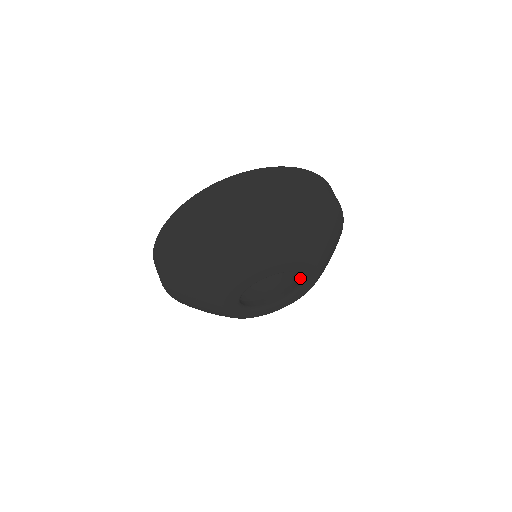
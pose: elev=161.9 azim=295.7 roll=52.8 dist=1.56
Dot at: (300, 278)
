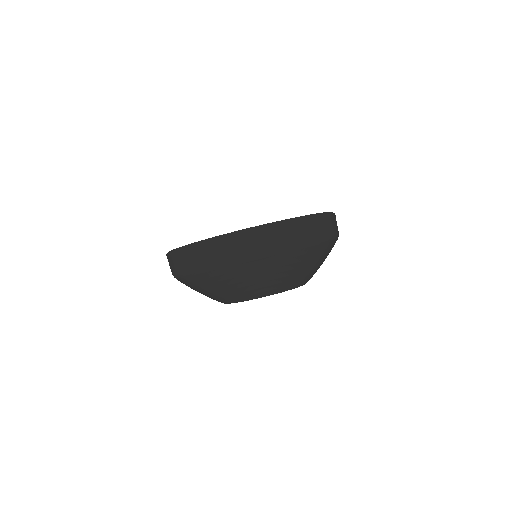
Dot at: occluded
